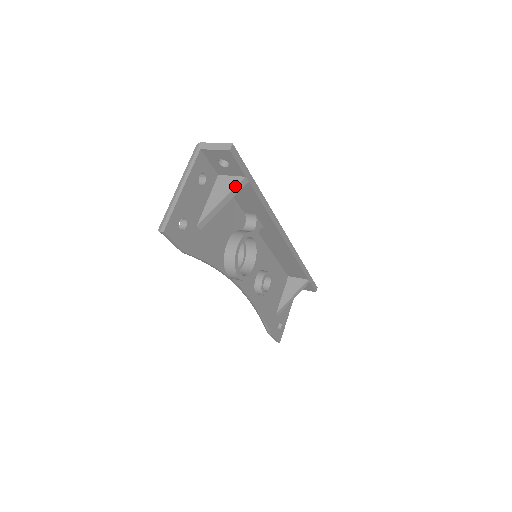
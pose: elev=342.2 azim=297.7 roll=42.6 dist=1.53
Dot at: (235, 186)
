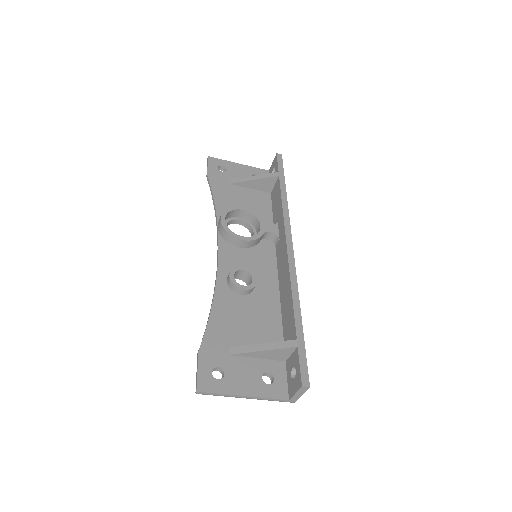
Dot at: (268, 174)
